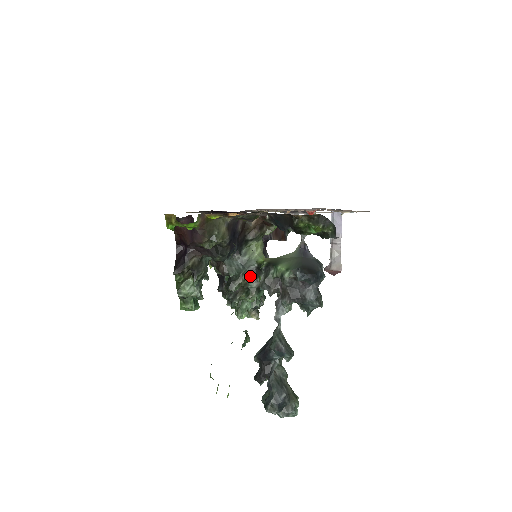
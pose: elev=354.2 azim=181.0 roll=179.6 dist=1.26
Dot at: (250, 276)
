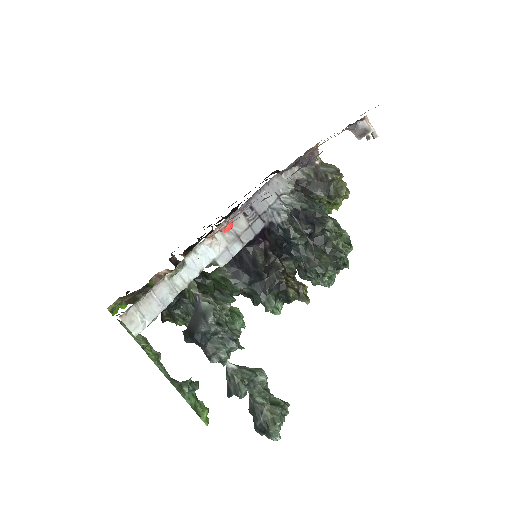
Dot at: occluded
